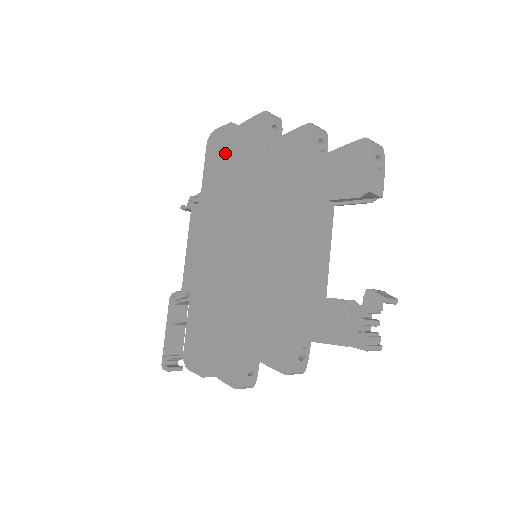
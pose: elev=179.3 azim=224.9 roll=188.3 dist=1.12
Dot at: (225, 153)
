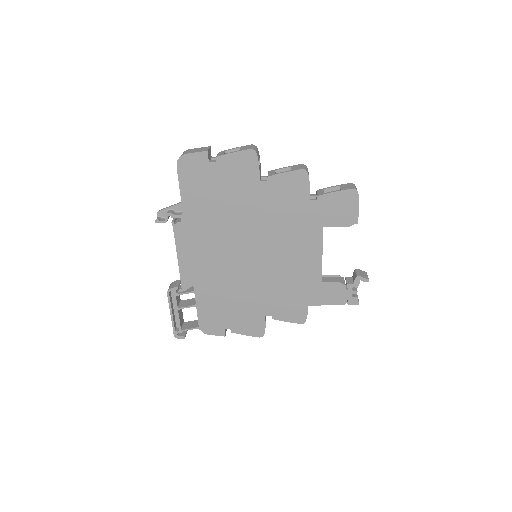
Dot at: (207, 179)
